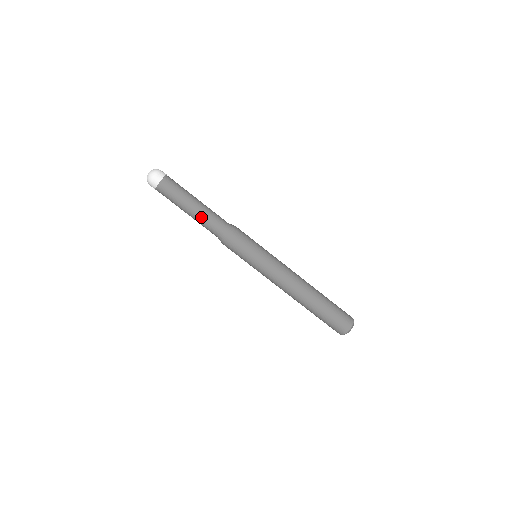
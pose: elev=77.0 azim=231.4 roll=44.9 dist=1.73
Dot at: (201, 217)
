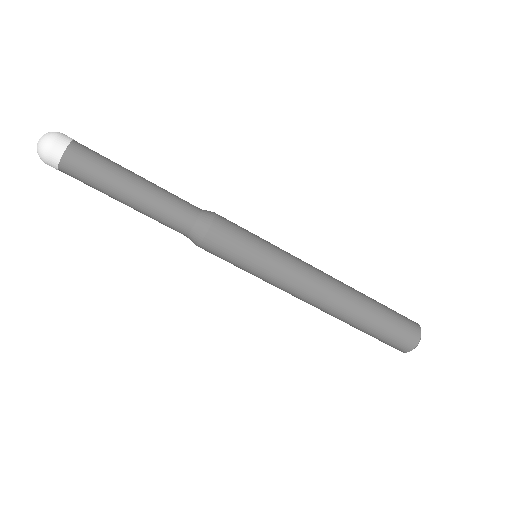
Dot at: (152, 207)
